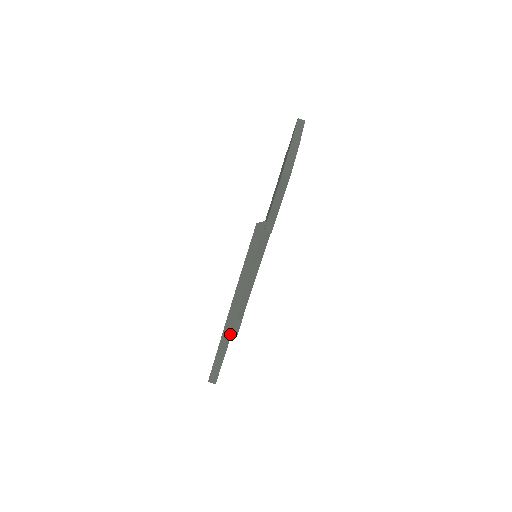
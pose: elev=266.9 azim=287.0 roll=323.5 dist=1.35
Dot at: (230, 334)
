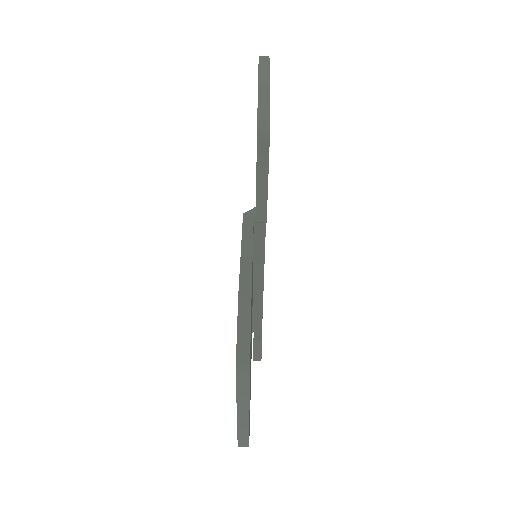
Dot at: (247, 384)
